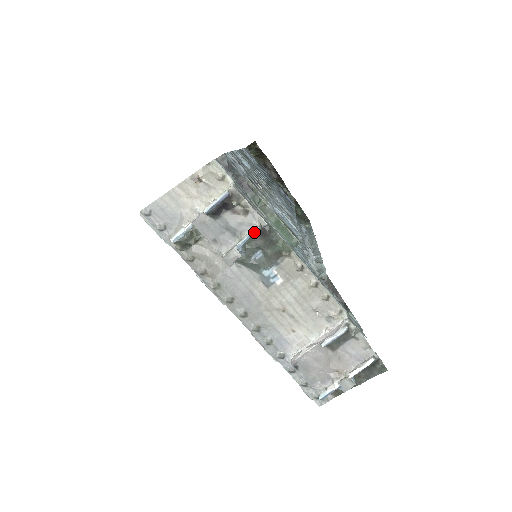
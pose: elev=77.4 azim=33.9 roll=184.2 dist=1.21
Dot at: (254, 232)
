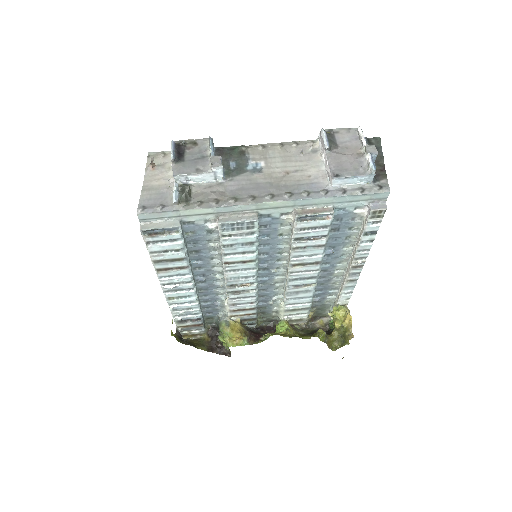
Dot at: (211, 141)
